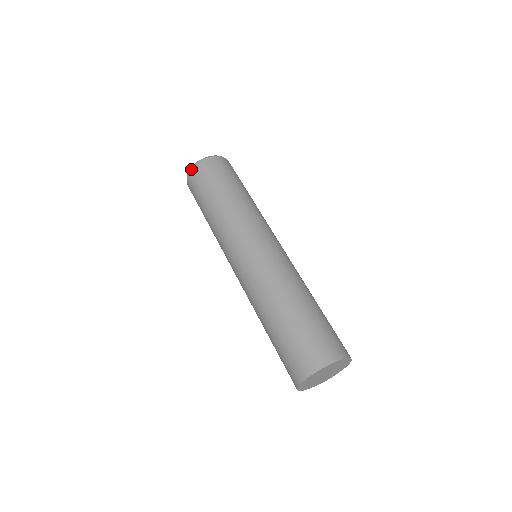
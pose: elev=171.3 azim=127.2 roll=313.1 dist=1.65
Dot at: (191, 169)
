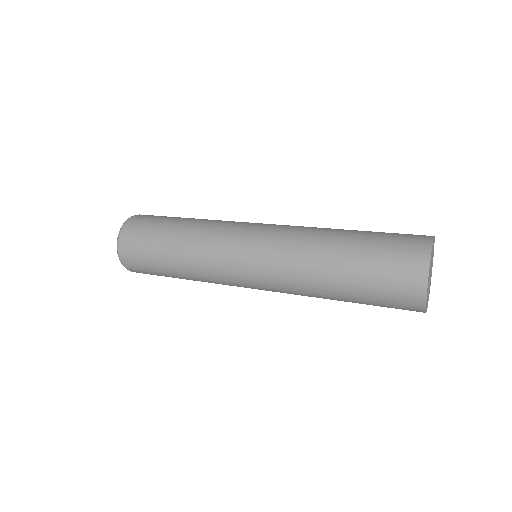
Dot at: (119, 254)
